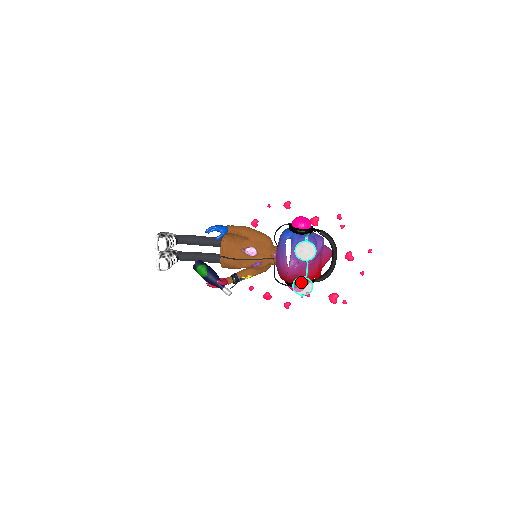
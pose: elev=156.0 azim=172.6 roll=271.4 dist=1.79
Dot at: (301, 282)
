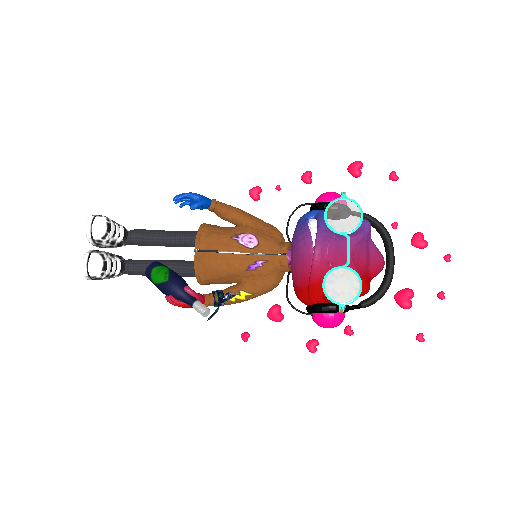
Dot at: (338, 277)
